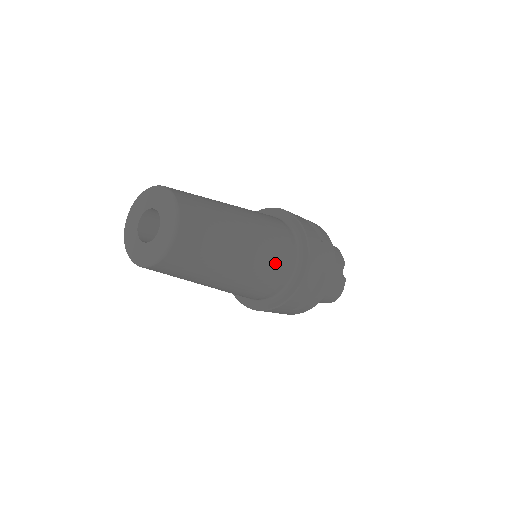
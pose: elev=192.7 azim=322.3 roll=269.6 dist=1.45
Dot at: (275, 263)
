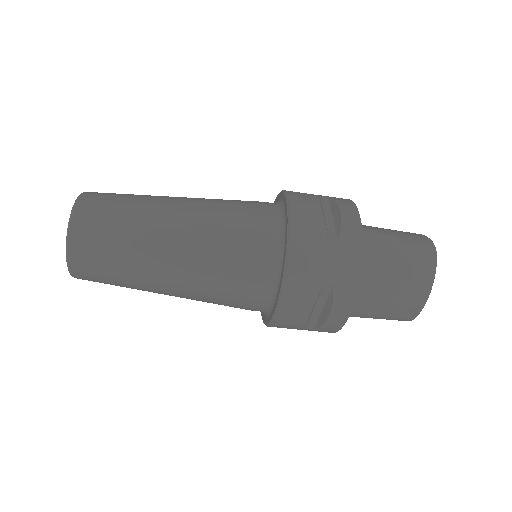
Dot at: (237, 202)
